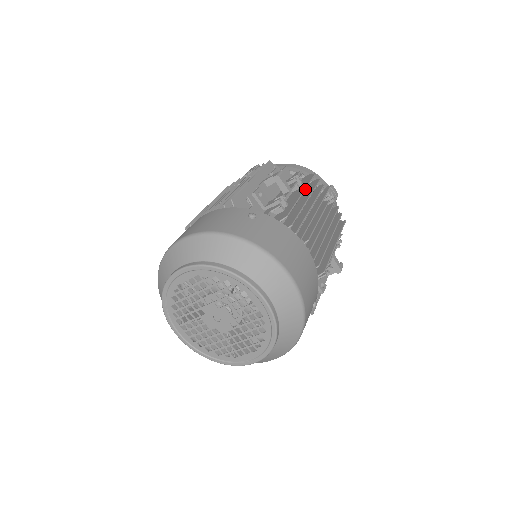
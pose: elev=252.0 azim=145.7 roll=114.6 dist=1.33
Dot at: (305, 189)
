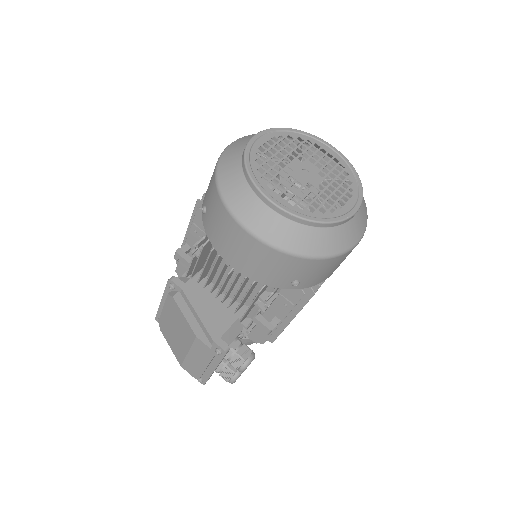
Dot at: occluded
